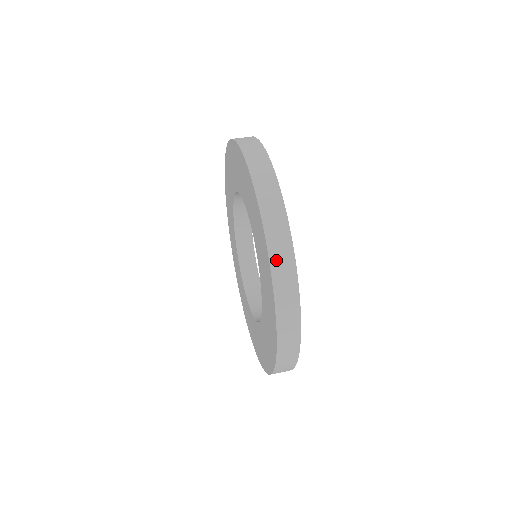
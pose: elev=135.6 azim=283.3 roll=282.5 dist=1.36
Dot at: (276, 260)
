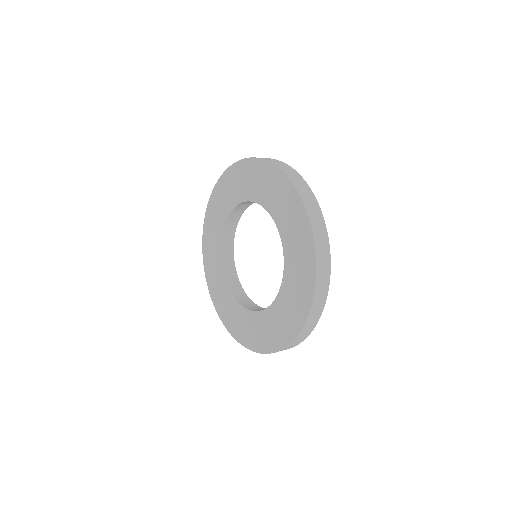
Dot at: occluded
